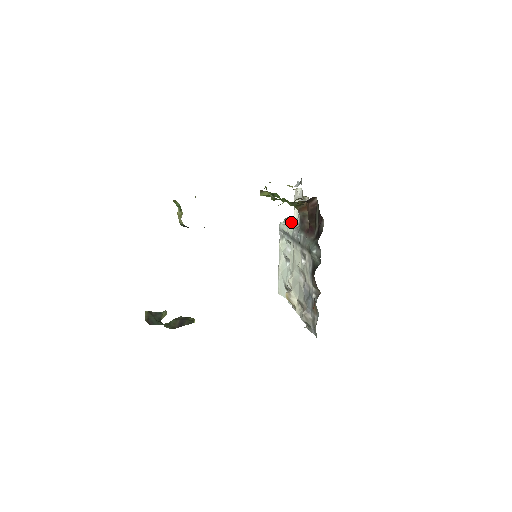
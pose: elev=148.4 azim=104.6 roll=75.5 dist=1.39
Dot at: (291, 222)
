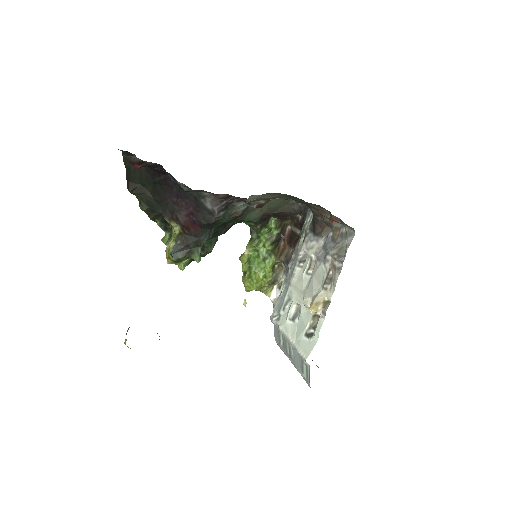
Dot at: occluded
